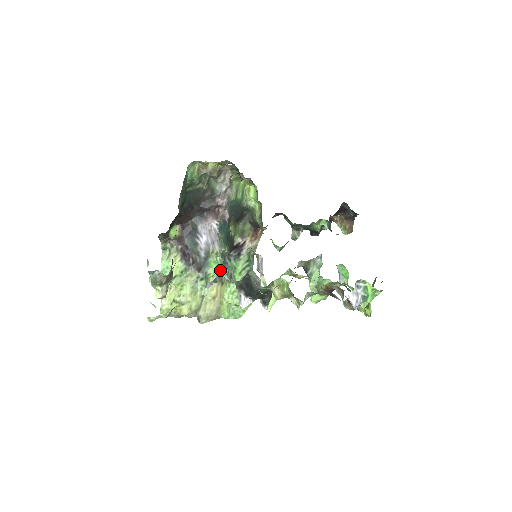
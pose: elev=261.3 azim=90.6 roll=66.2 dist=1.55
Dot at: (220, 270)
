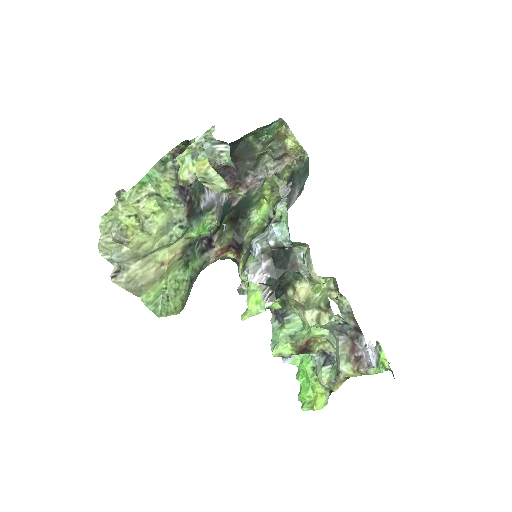
Dot at: (190, 243)
